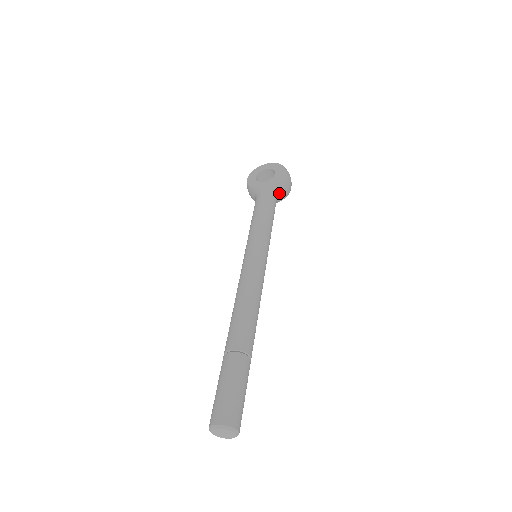
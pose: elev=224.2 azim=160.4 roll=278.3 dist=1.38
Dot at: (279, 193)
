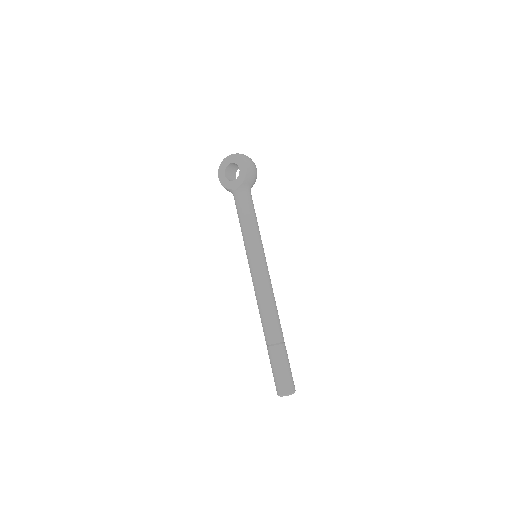
Dot at: (250, 185)
